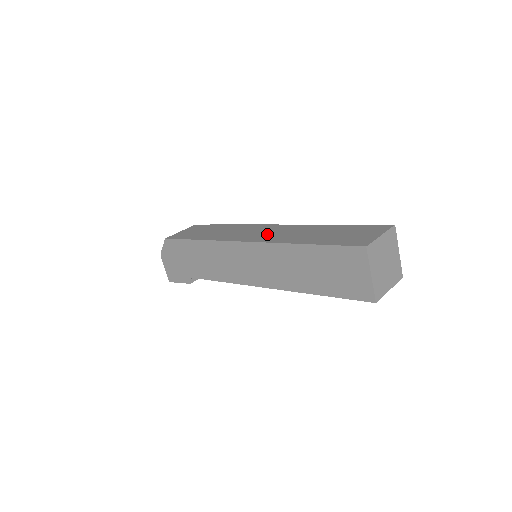
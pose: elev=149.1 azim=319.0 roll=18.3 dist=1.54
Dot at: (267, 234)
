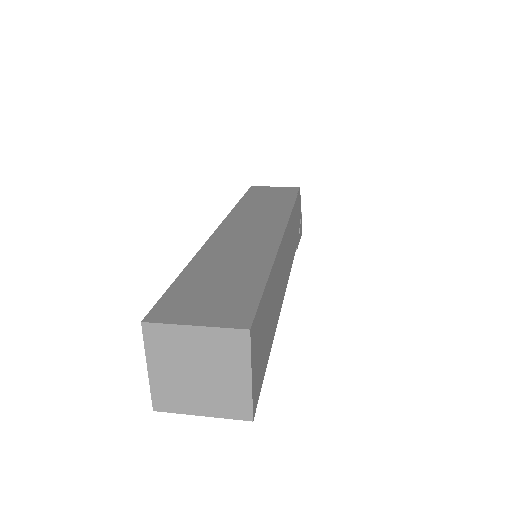
Dot at: (241, 234)
